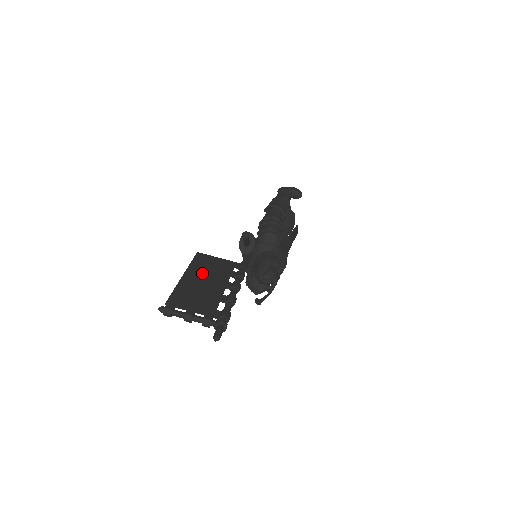
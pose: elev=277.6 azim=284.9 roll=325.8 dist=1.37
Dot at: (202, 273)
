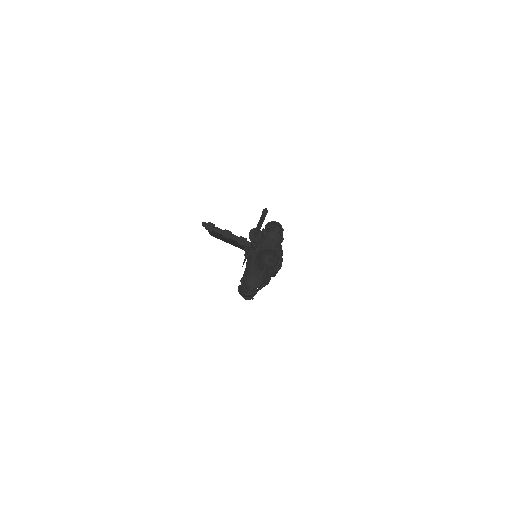
Dot at: occluded
